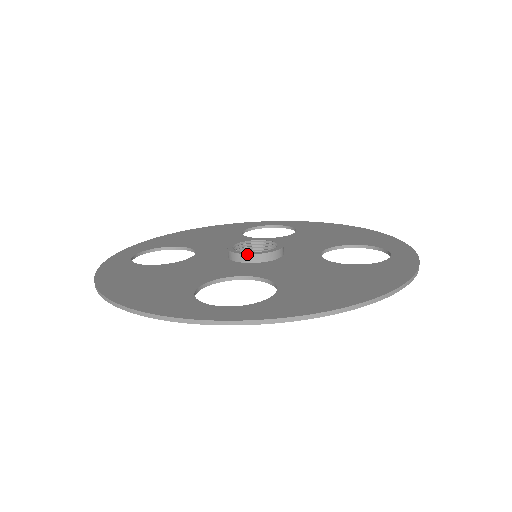
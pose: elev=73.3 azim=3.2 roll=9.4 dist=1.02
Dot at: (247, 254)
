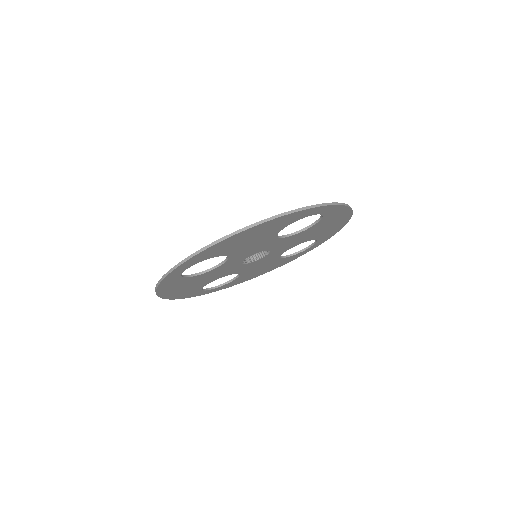
Dot at: occluded
